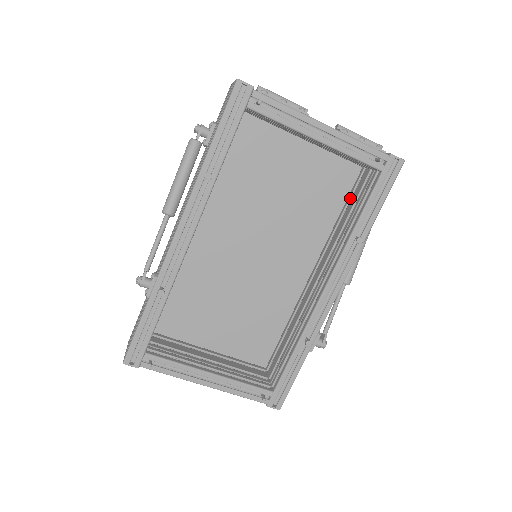
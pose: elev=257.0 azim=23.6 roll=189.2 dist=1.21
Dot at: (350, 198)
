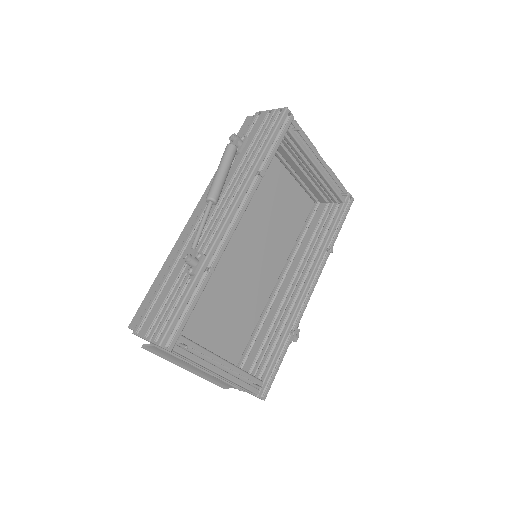
Dot at: (308, 223)
